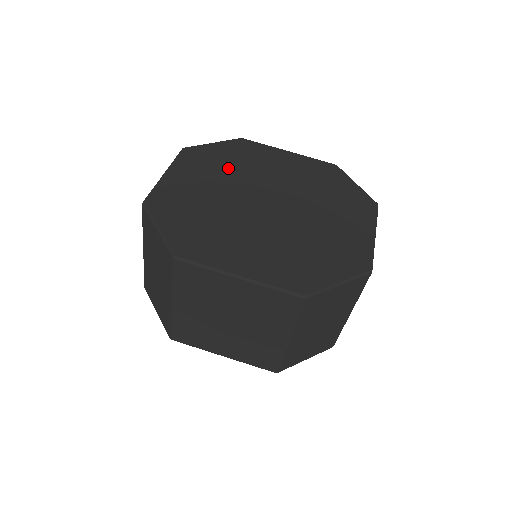
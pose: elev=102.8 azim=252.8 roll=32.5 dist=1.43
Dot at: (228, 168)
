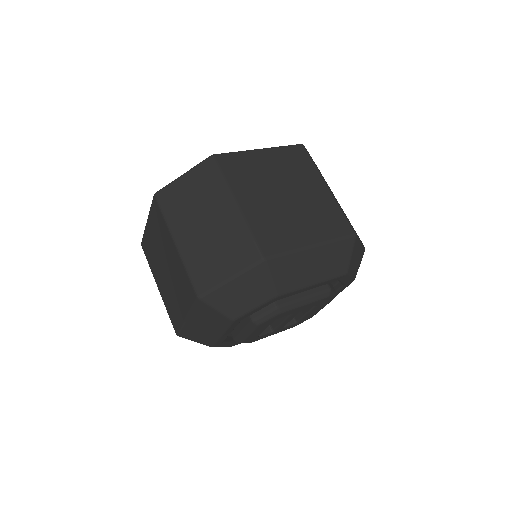
Dot at: occluded
